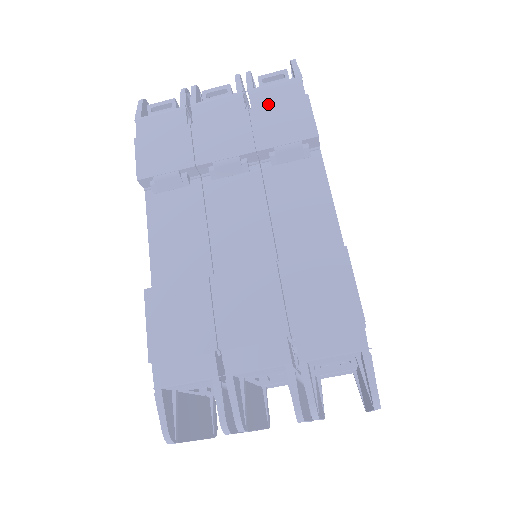
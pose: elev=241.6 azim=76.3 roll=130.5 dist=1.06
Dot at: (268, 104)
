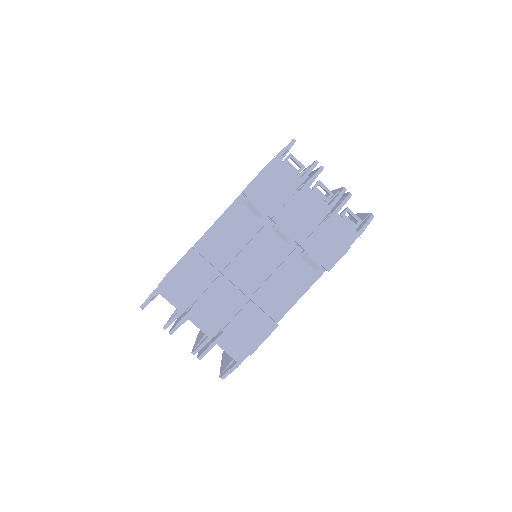
Dot at: (332, 230)
